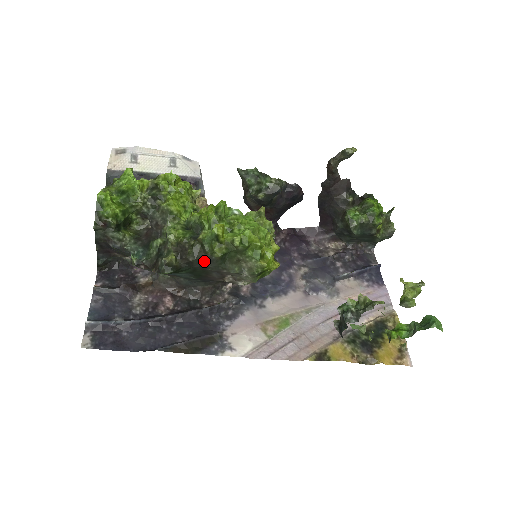
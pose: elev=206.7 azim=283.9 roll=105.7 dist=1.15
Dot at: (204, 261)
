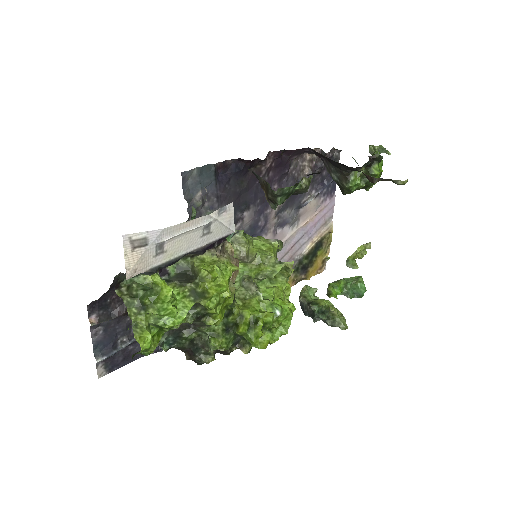
Dot at: occluded
